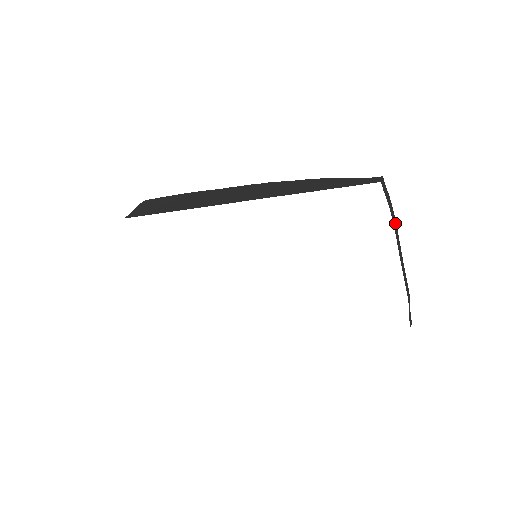
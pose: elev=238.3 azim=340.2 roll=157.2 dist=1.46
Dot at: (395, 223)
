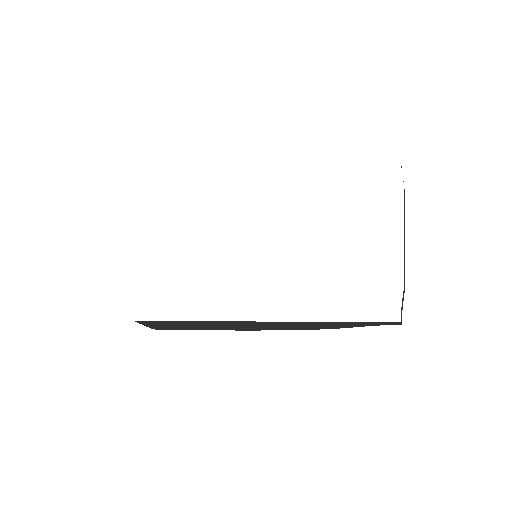
Dot at: occluded
